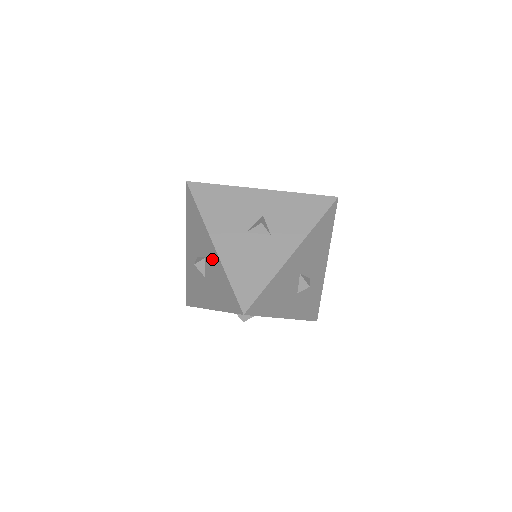
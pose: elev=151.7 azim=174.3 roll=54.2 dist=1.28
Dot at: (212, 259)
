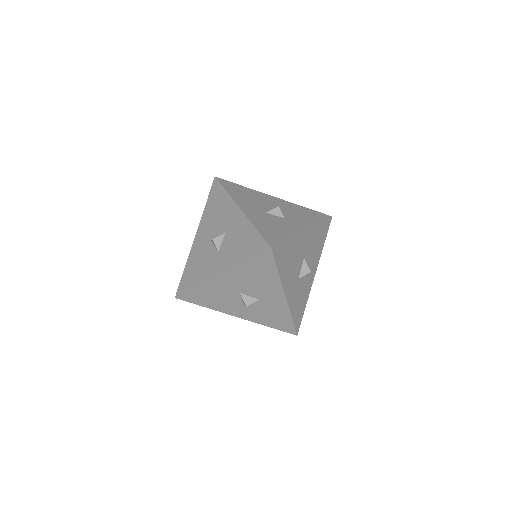
Dot at: (212, 266)
